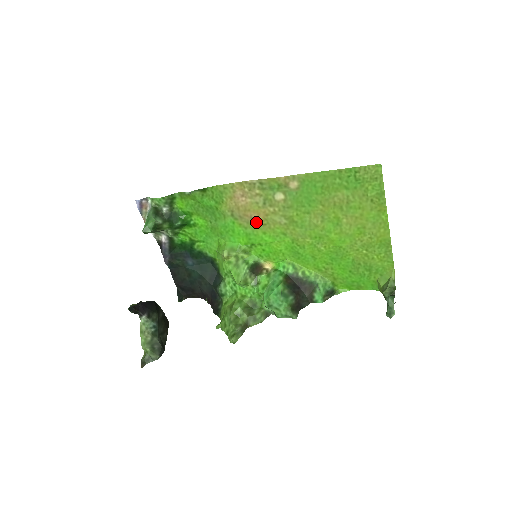
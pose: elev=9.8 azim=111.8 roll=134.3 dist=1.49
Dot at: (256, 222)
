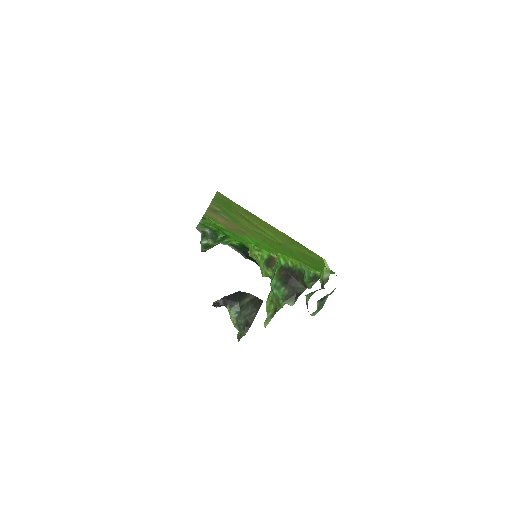
Dot at: (240, 231)
